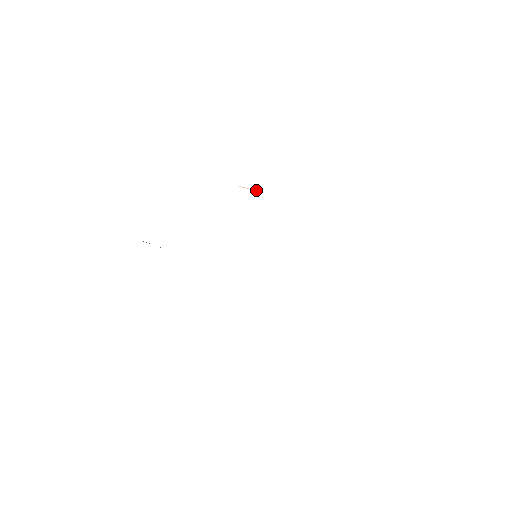
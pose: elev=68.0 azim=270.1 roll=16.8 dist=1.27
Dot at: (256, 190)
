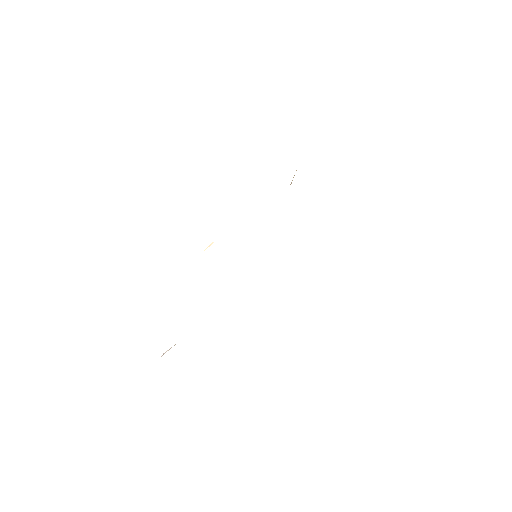
Dot at: occluded
